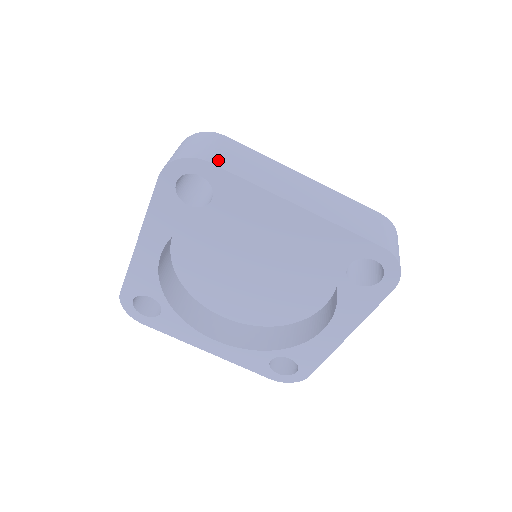
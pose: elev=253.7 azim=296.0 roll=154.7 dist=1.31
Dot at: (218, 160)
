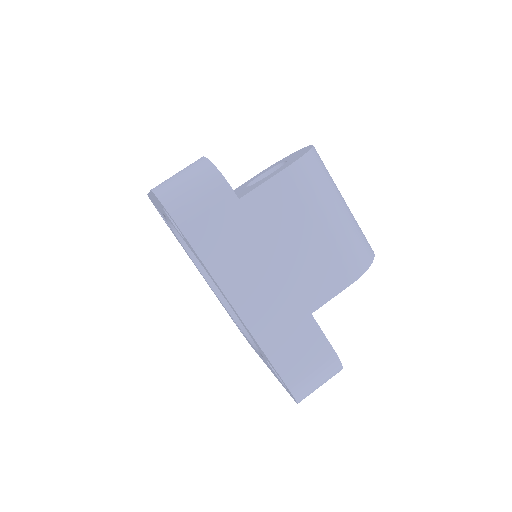
Dot at: (192, 227)
